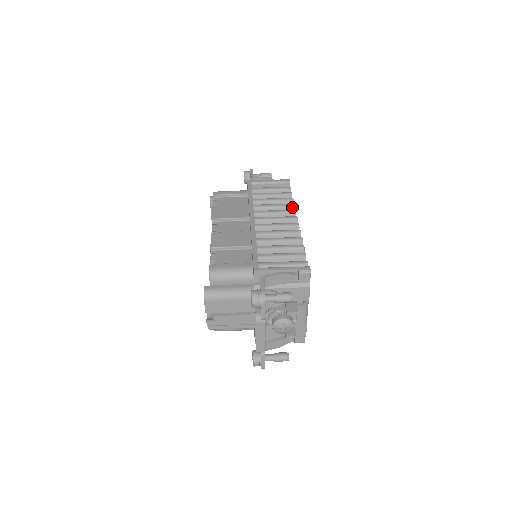
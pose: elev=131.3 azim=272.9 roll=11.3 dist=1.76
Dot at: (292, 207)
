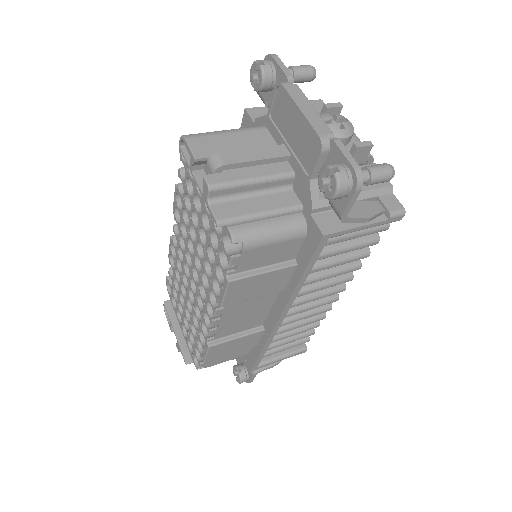
Dot at: occluded
